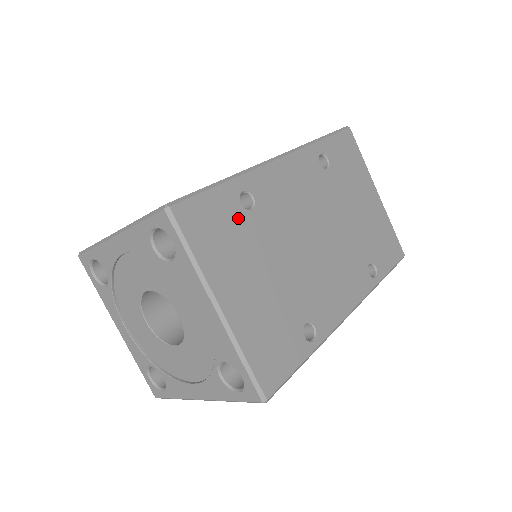
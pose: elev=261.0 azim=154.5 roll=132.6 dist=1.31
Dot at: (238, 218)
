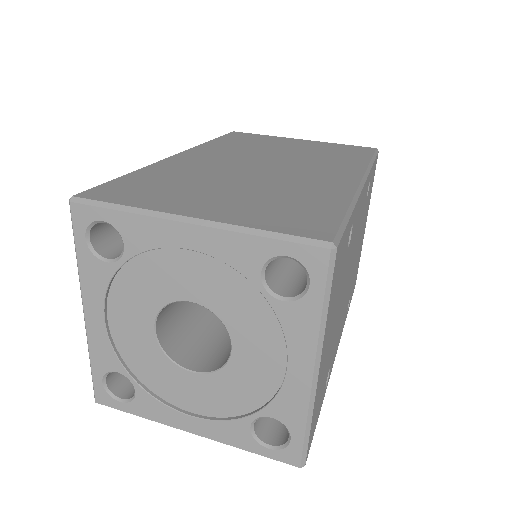
Dot at: (344, 258)
